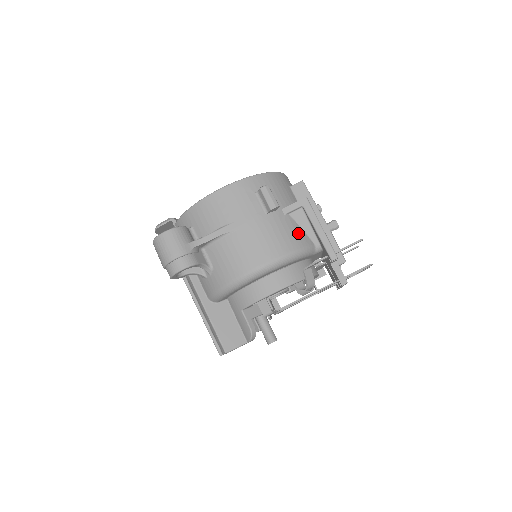
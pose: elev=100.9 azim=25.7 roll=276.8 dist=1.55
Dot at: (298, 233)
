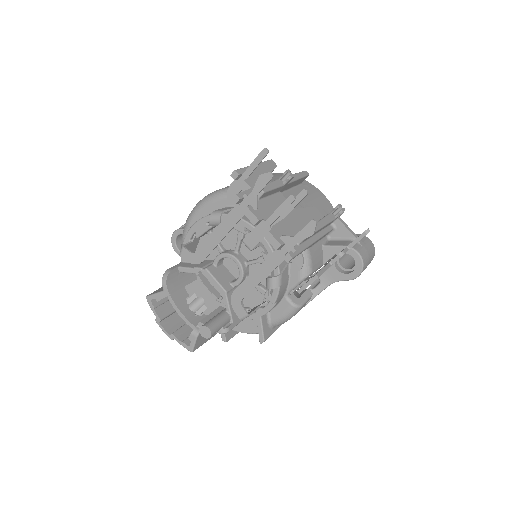
Dot at: occluded
